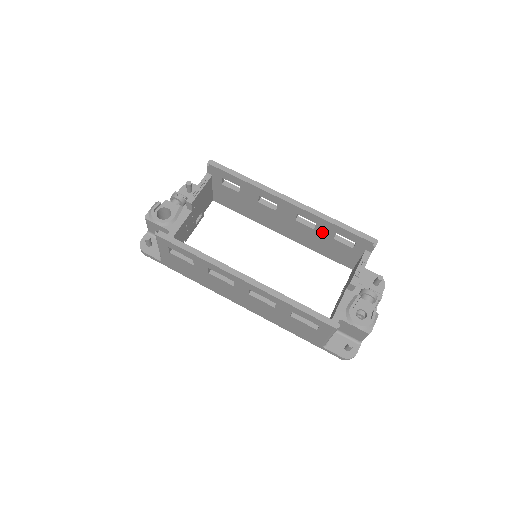
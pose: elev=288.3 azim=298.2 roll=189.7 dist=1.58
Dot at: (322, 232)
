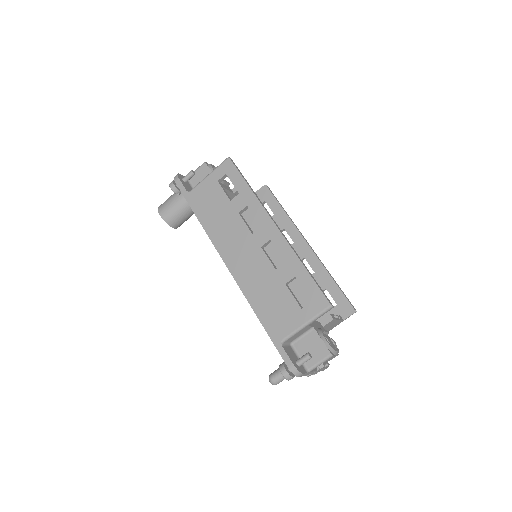
Dot at: occluded
